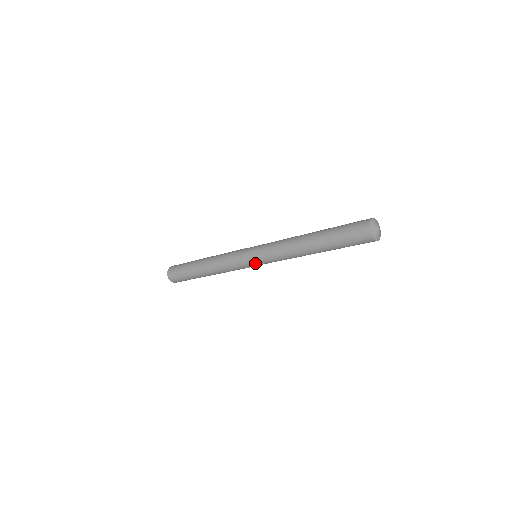
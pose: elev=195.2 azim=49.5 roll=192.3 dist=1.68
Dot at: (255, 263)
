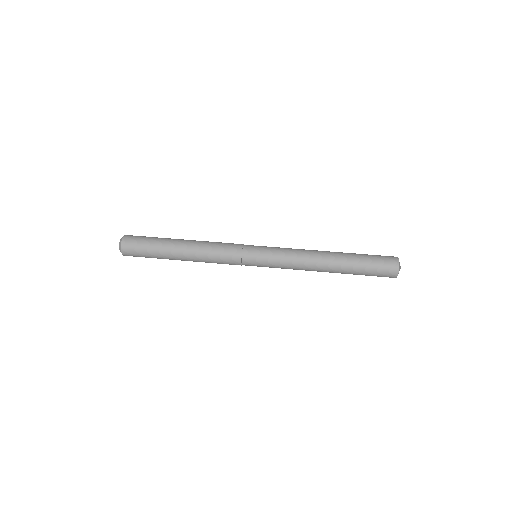
Dot at: occluded
